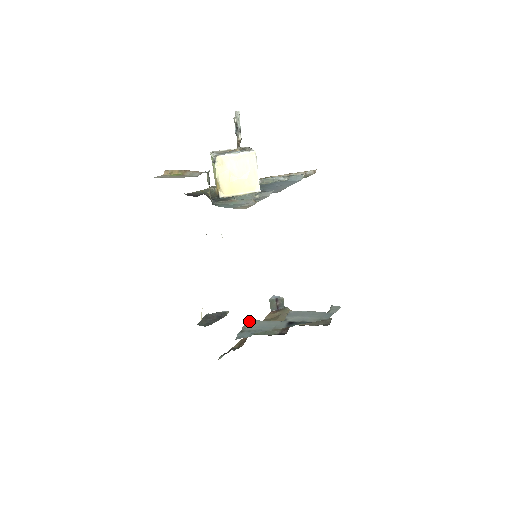
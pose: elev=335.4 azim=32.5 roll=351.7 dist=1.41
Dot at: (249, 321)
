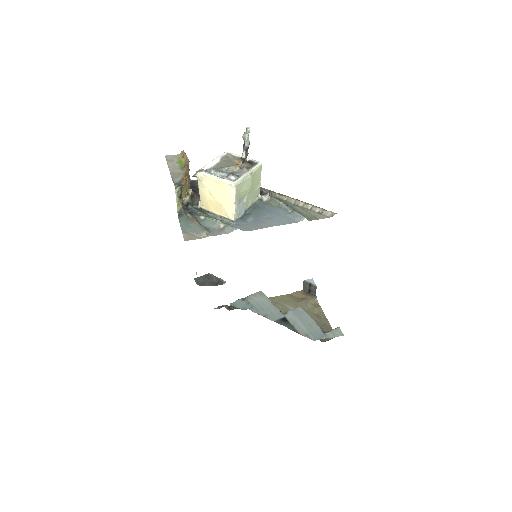
Dot at: (260, 293)
